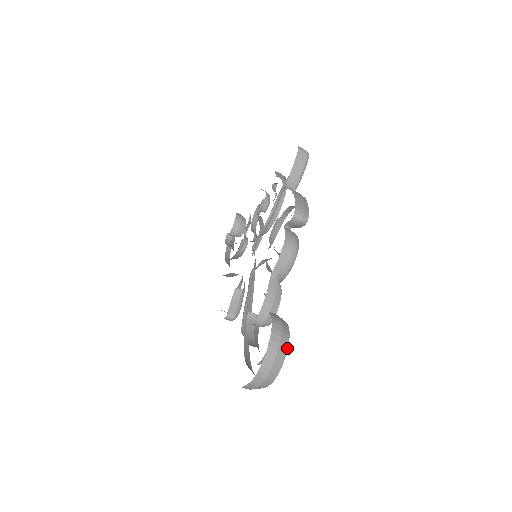
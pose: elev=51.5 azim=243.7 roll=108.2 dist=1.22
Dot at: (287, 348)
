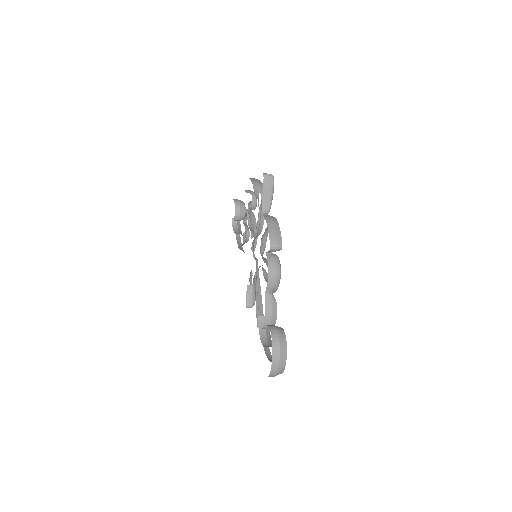
Dot at: (286, 351)
